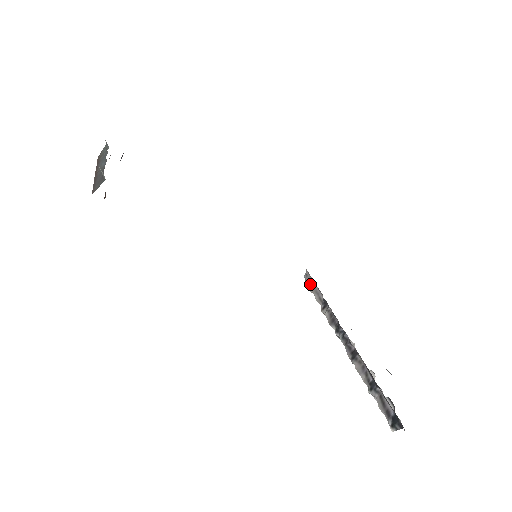
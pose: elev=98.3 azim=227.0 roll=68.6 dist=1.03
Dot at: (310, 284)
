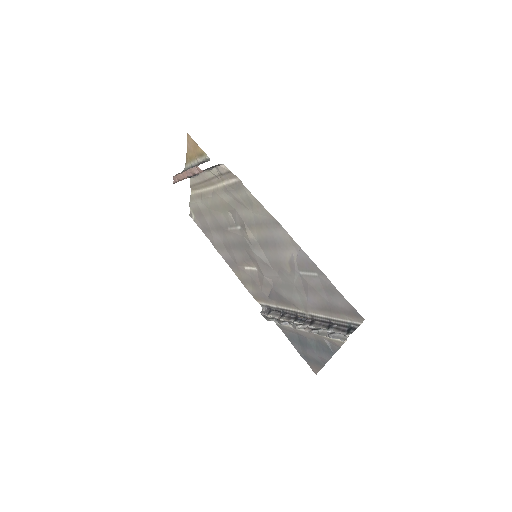
Dot at: (267, 312)
